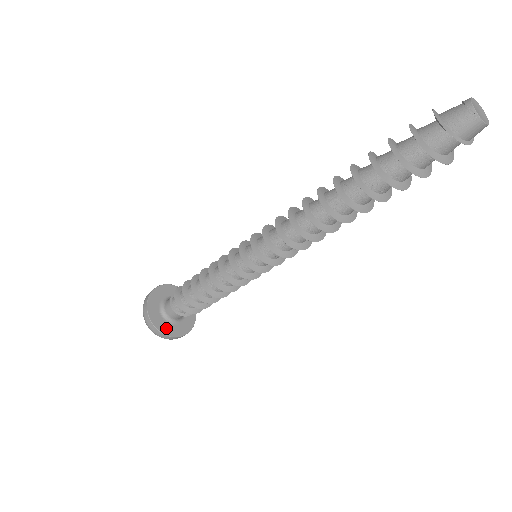
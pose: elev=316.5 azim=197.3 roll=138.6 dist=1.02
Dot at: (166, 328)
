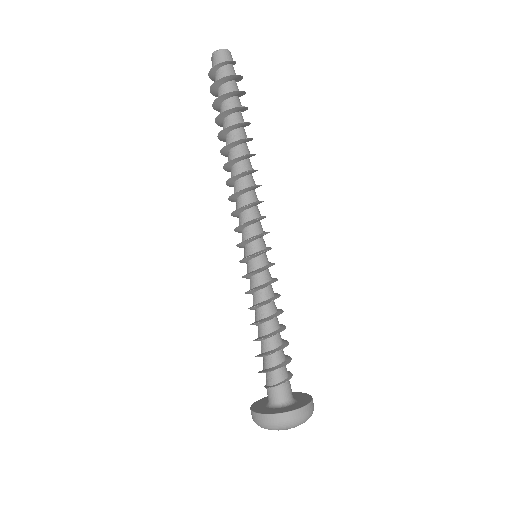
Dot at: (286, 409)
